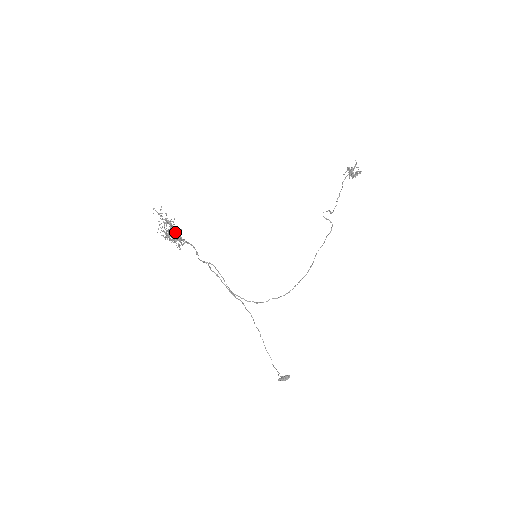
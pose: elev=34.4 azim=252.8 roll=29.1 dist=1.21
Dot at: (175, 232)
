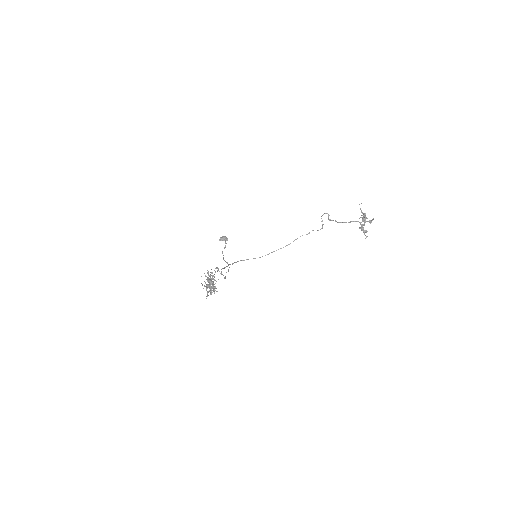
Dot at: (213, 287)
